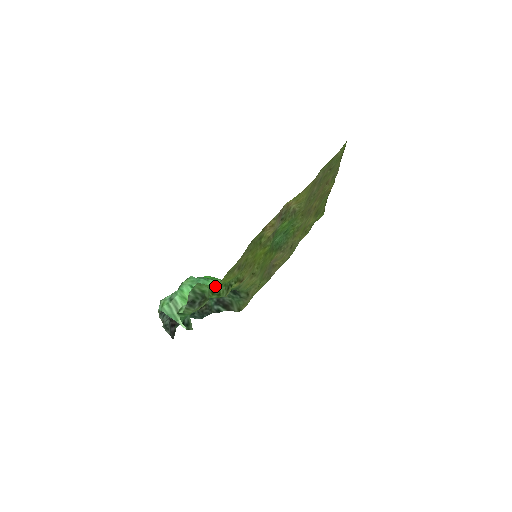
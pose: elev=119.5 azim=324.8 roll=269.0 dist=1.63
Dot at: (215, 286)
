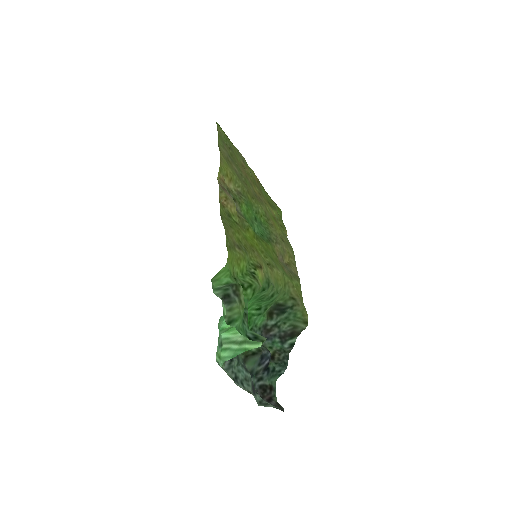
Dot at: (236, 278)
